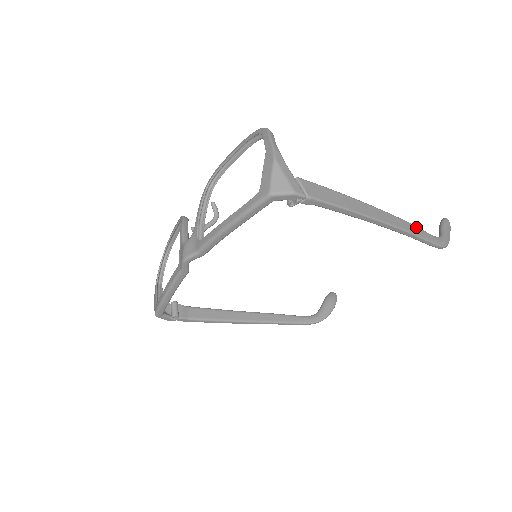
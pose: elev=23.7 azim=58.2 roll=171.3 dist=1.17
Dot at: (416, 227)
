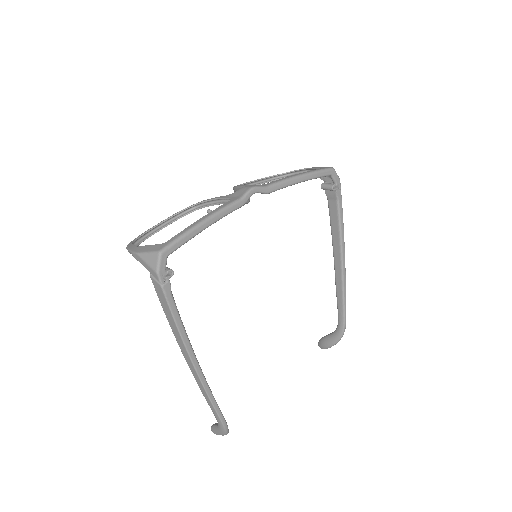
Dot at: occluded
